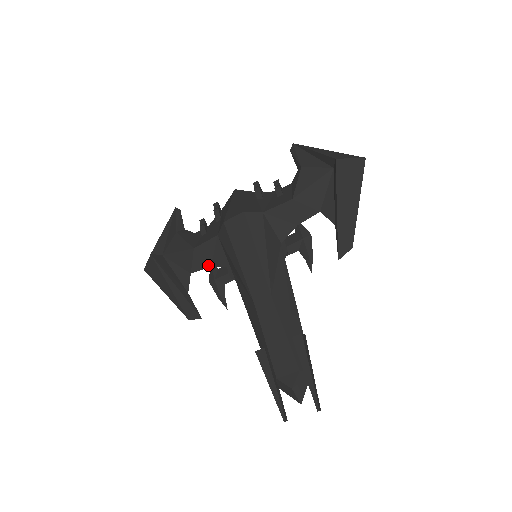
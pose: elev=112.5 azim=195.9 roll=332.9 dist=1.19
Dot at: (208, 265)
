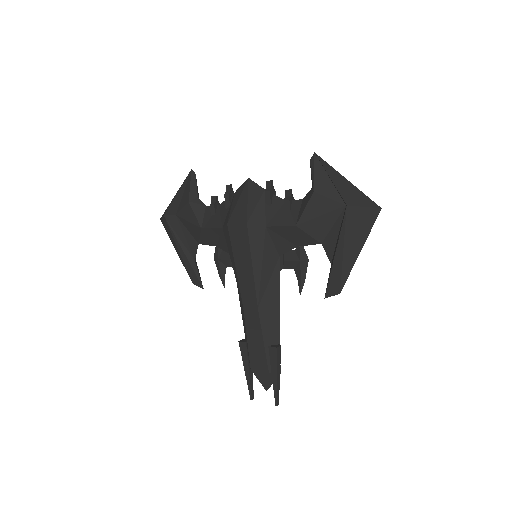
Dot at: (214, 244)
